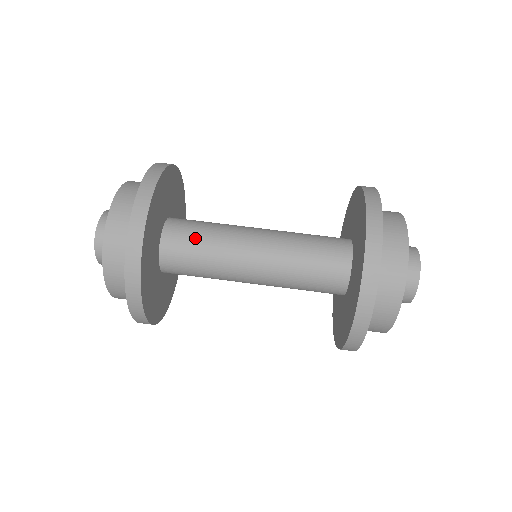
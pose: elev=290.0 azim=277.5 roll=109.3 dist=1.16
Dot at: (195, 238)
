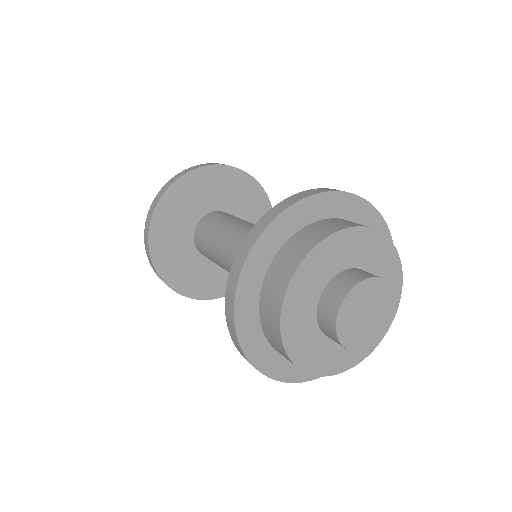
Dot at: (233, 217)
